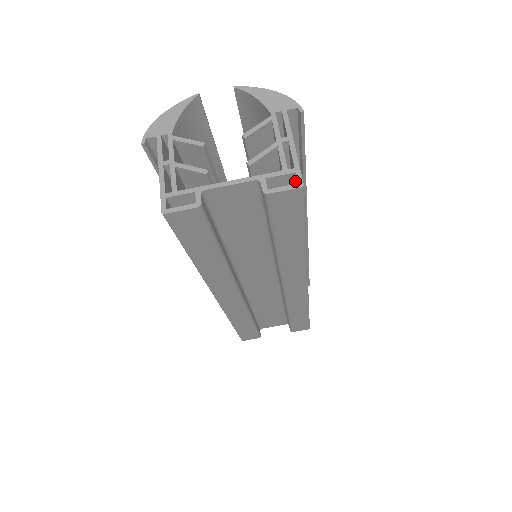
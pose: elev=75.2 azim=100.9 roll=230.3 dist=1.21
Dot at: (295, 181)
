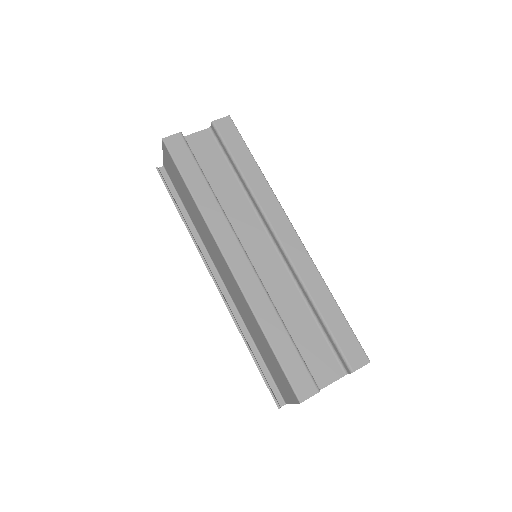
Dot at: occluded
